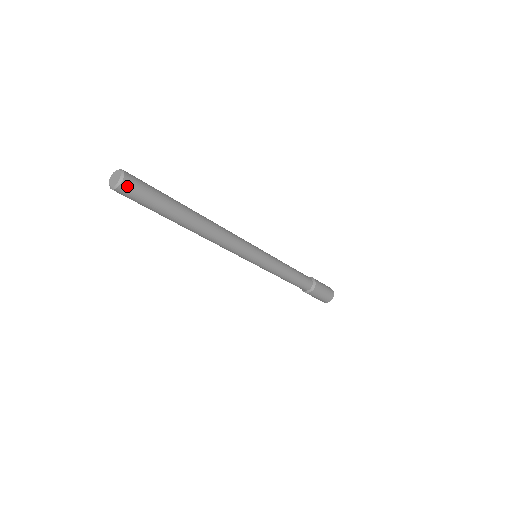
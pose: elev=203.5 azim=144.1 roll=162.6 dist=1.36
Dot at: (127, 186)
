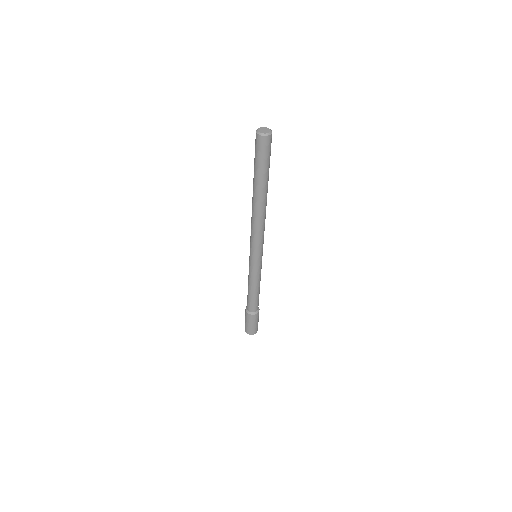
Dot at: (266, 140)
